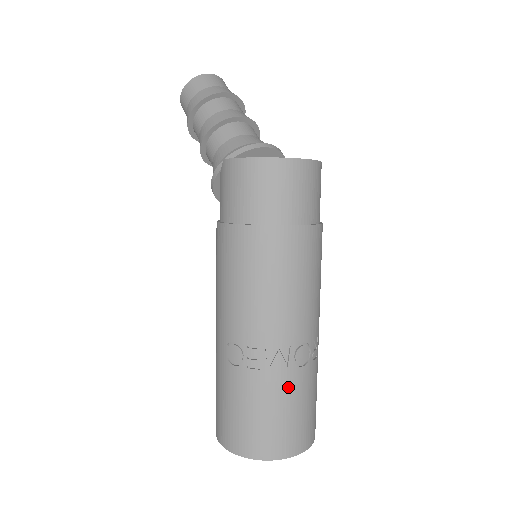
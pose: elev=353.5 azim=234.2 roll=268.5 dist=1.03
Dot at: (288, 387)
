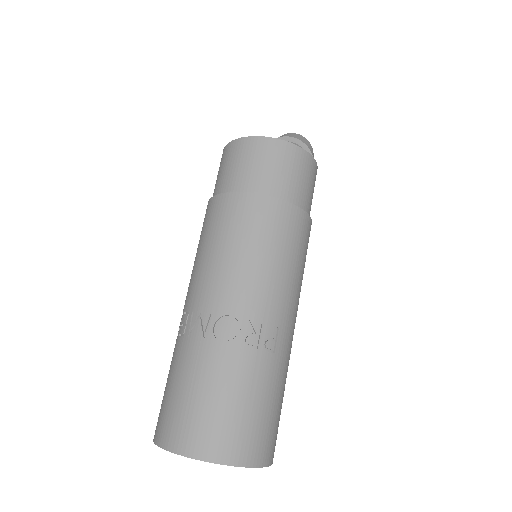
Dot at: (201, 361)
